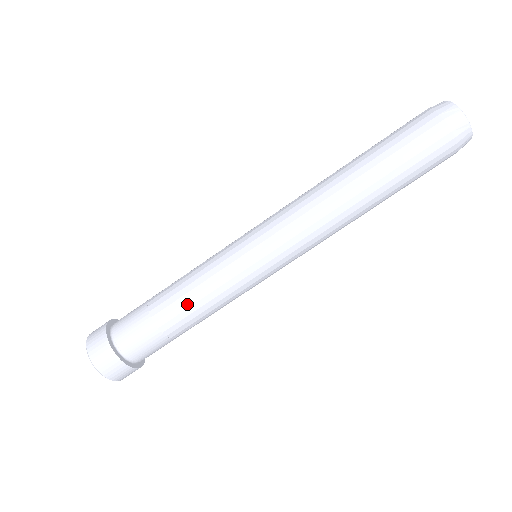
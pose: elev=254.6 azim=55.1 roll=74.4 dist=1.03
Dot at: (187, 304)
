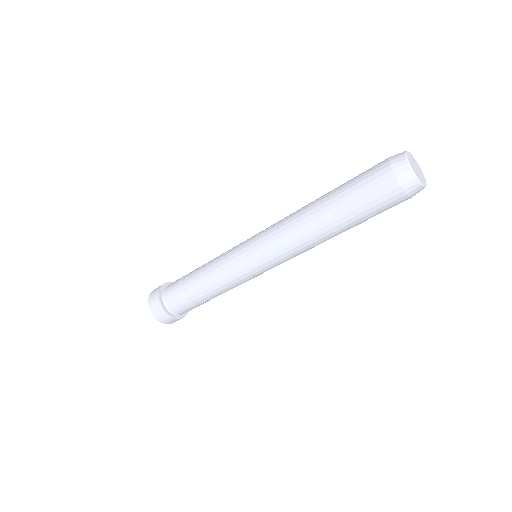
Dot at: (203, 278)
